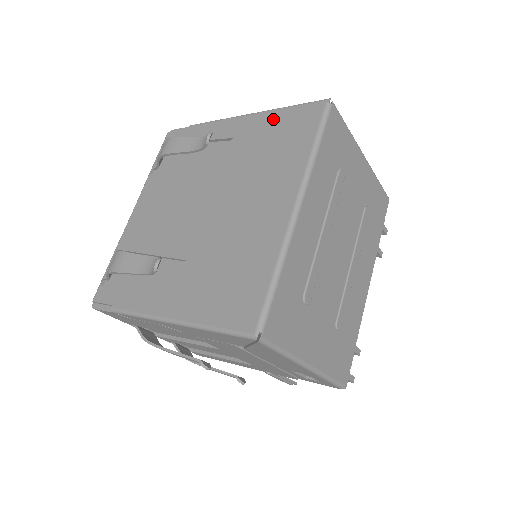
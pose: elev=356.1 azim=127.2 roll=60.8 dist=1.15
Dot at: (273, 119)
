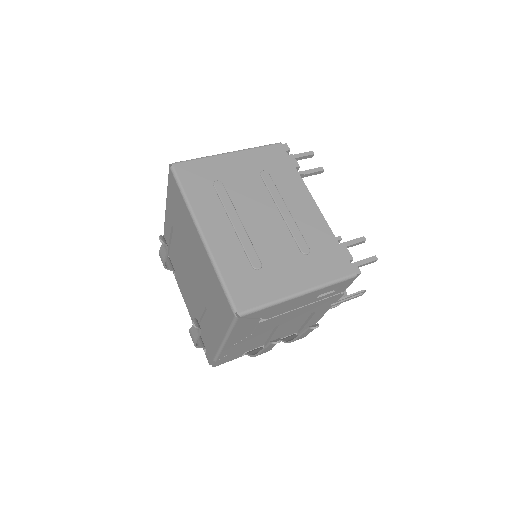
Dot at: (170, 199)
